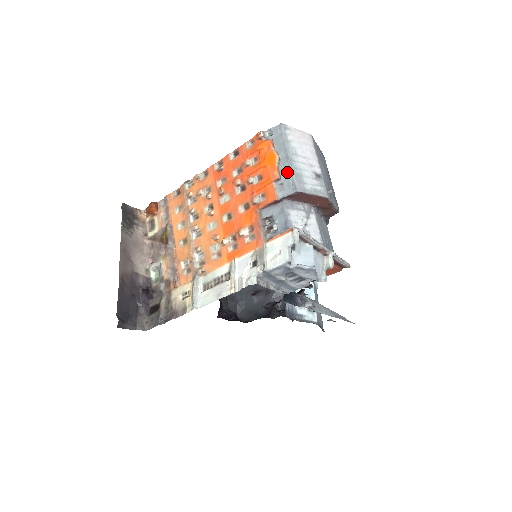
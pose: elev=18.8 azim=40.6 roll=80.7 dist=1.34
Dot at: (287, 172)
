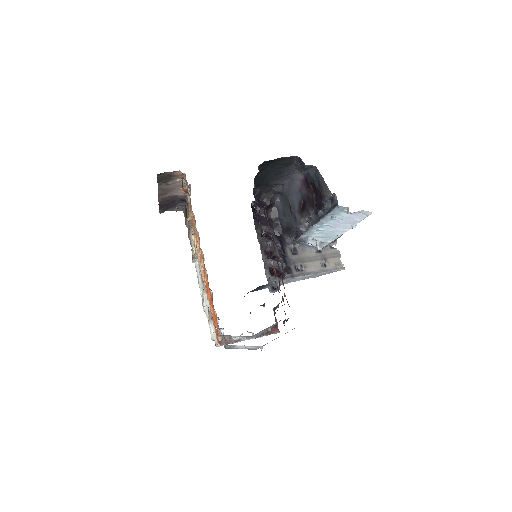
Dot at: occluded
